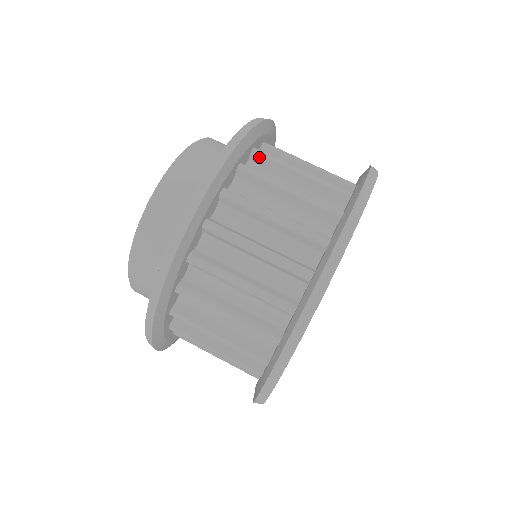
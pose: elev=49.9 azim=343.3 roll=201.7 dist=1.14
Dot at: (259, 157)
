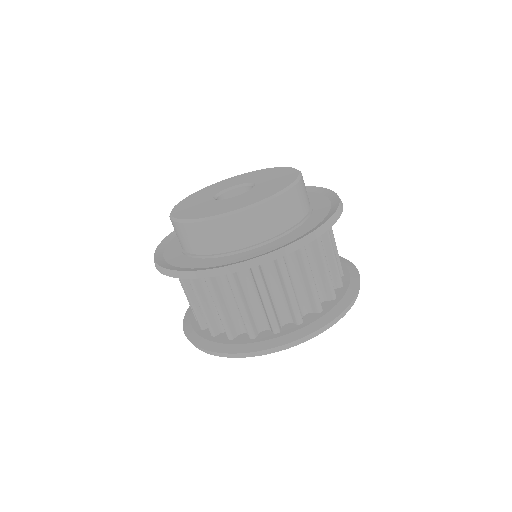
Dot at: occluded
